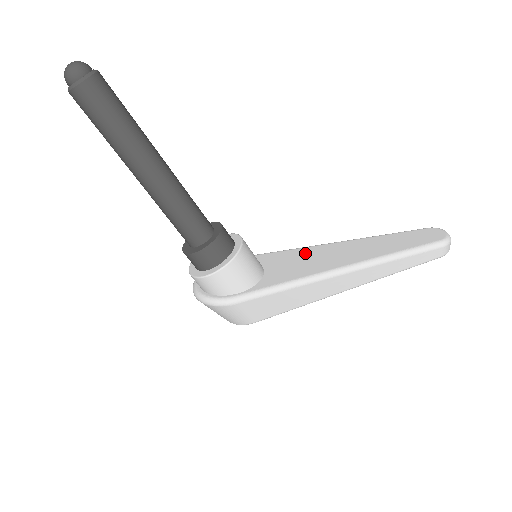
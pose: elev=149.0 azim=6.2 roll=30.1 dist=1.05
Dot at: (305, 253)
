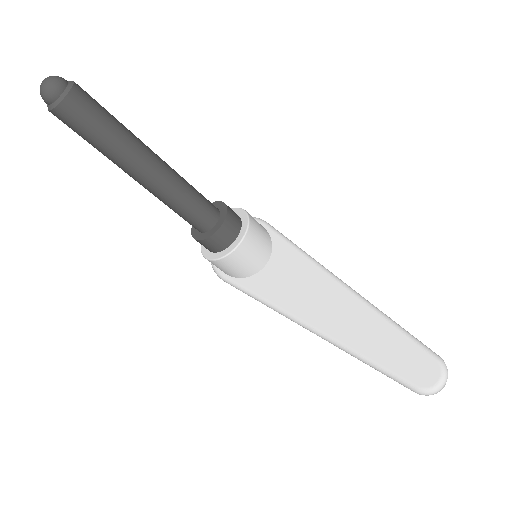
Dot at: (309, 276)
